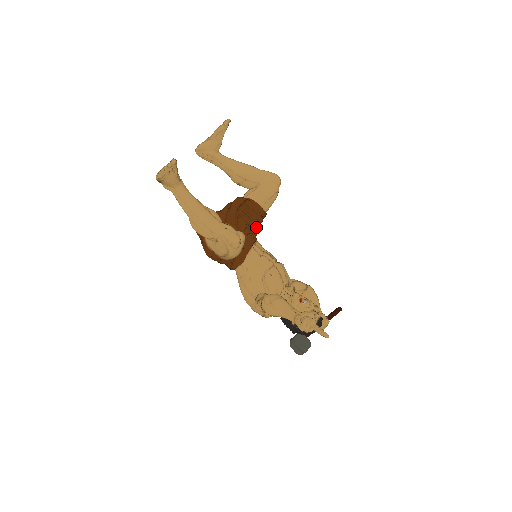
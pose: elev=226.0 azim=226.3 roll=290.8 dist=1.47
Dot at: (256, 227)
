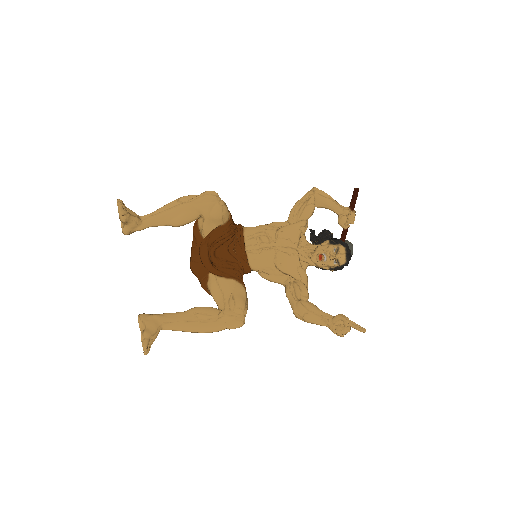
Dot at: (234, 234)
